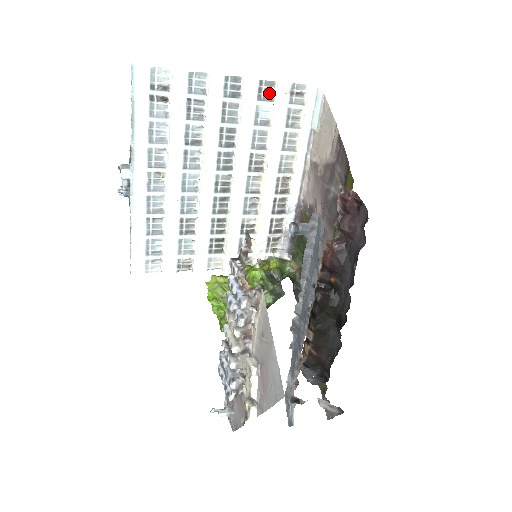
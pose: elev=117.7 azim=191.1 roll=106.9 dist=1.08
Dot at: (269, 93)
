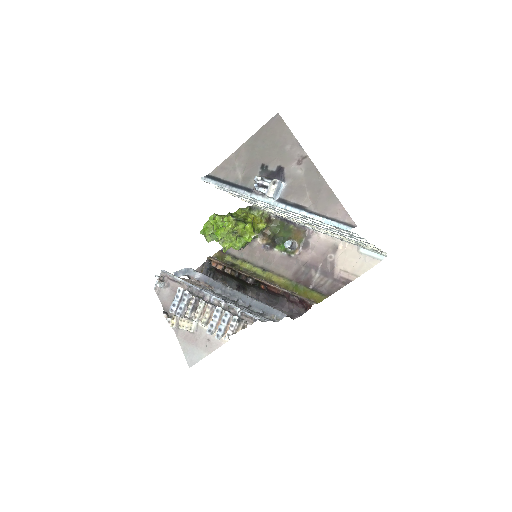
Dot at: occluded
